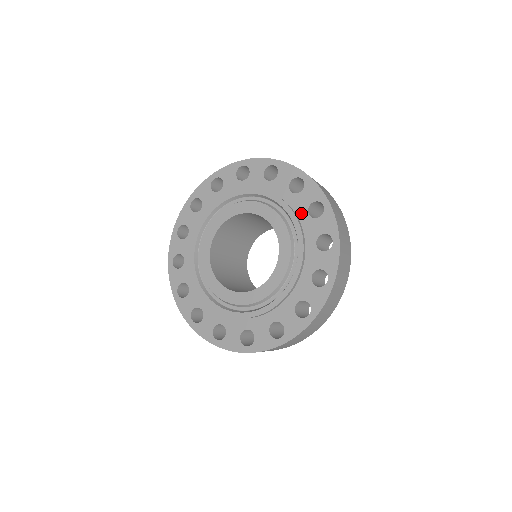
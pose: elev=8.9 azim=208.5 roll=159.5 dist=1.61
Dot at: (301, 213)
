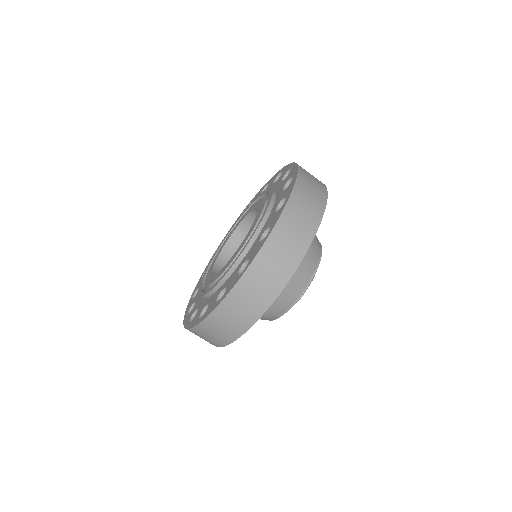
Dot at: occluded
